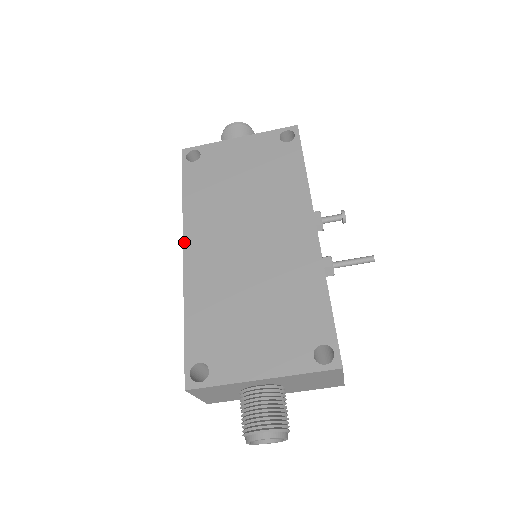
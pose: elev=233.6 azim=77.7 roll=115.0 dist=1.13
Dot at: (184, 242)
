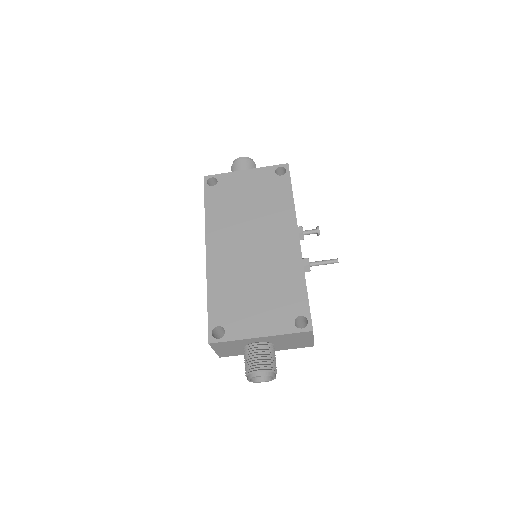
Dot at: (206, 244)
